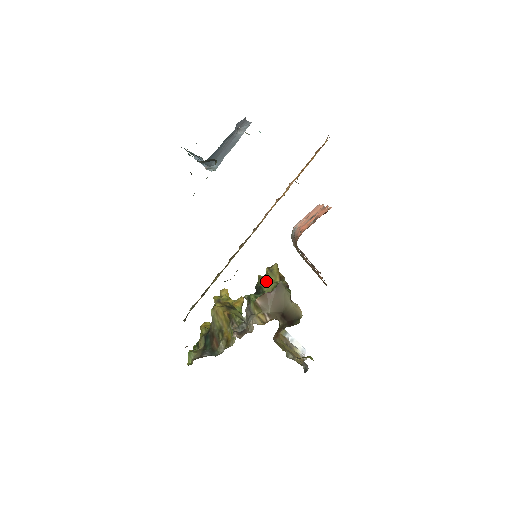
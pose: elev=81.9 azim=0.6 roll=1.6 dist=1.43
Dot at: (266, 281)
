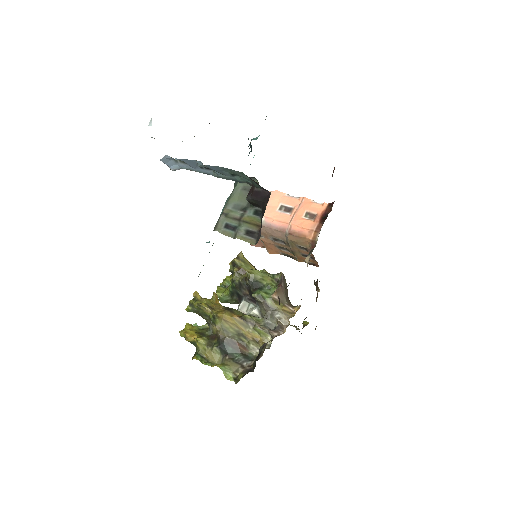
Dot at: (260, 274)
